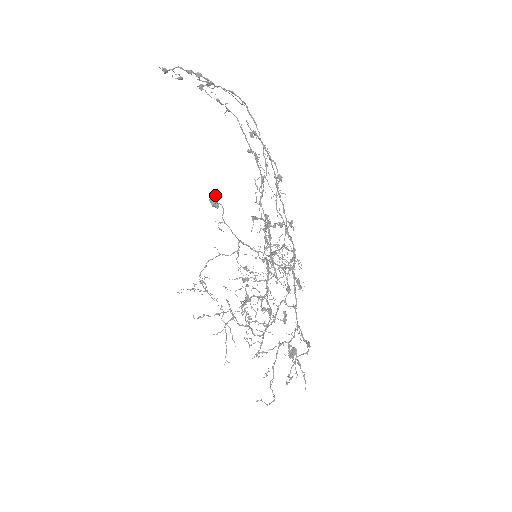
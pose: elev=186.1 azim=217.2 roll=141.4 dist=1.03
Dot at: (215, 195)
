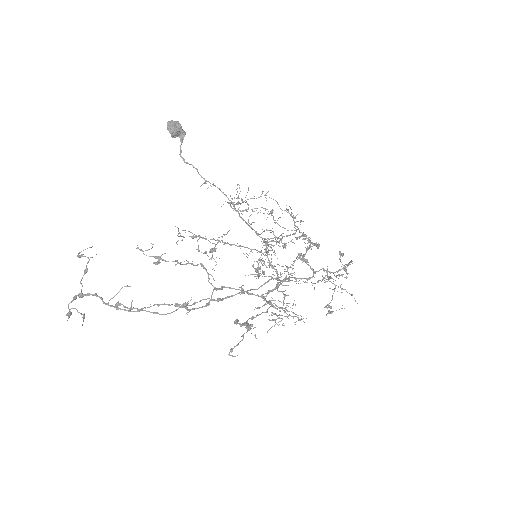
Dot at: (170, 129)
